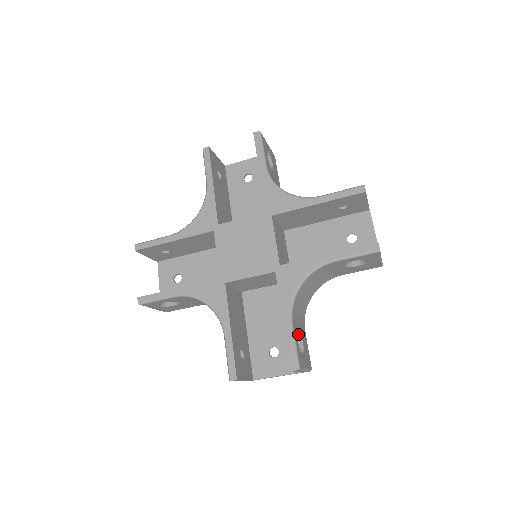
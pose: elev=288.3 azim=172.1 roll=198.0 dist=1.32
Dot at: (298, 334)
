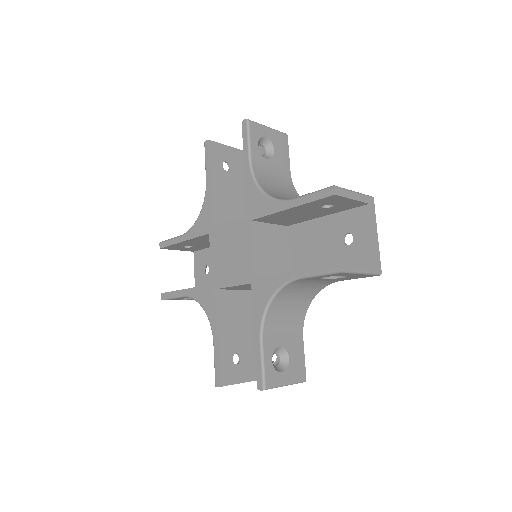
Dot at: (279, 348)
